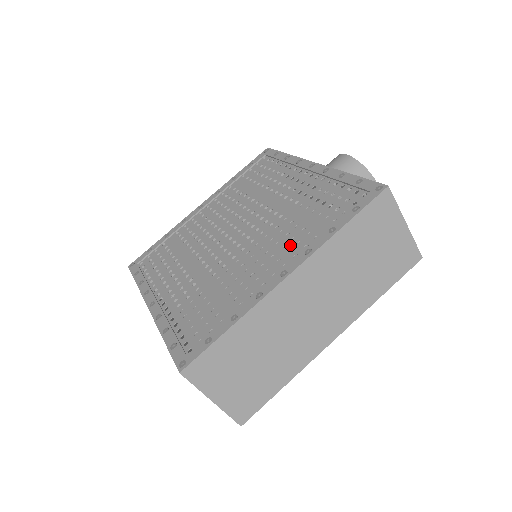
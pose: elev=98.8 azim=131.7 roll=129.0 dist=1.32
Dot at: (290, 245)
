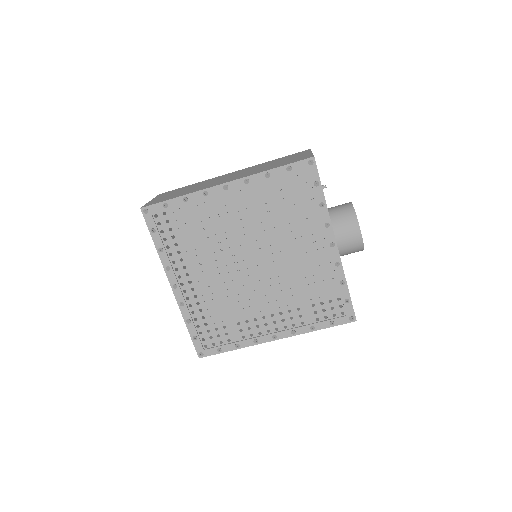
Dot at: (286, 315)
